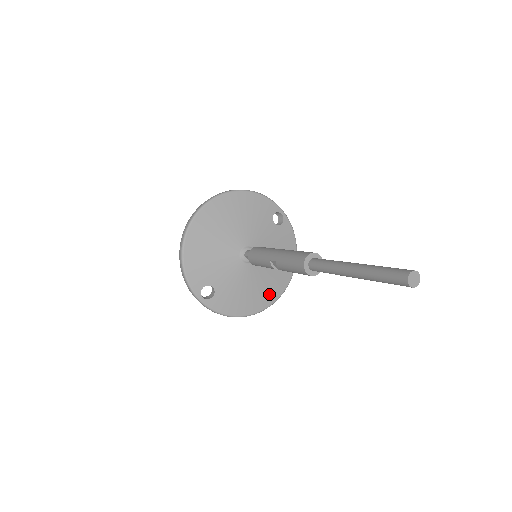
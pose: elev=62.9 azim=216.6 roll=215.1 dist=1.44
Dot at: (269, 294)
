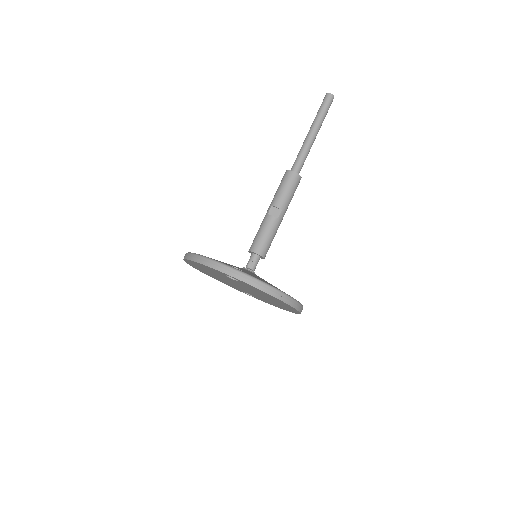
Dot at: occluded
